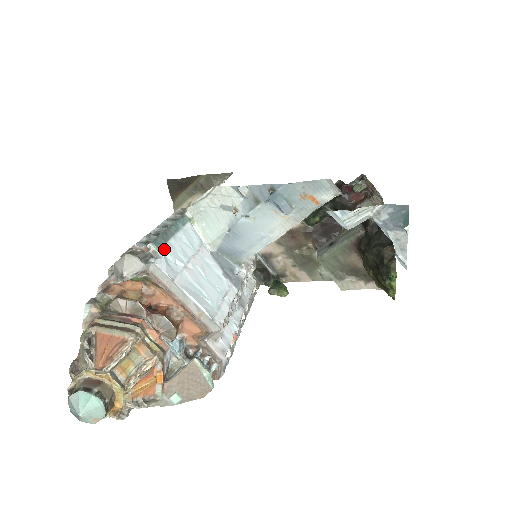
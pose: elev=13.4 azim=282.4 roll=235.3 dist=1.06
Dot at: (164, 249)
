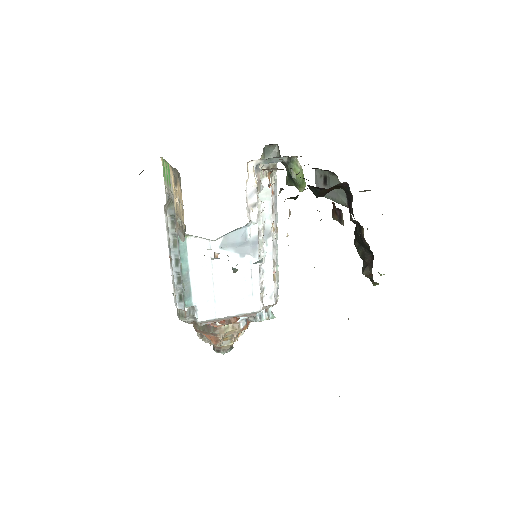
Dot at: (194, 300)
